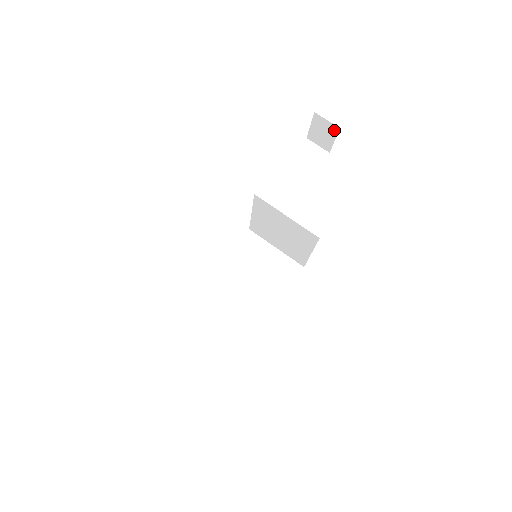
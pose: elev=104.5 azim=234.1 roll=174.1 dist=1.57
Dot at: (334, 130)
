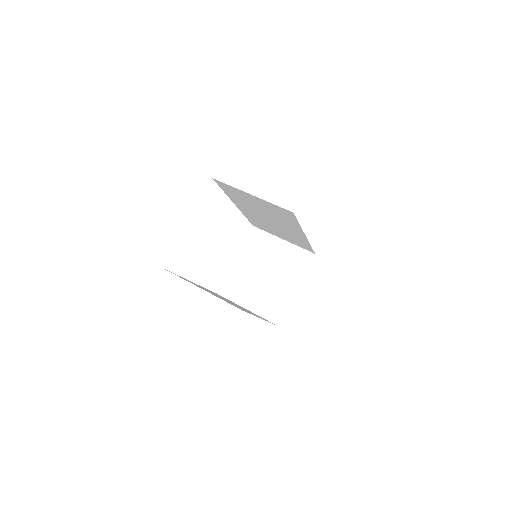
Dot at: occluded
